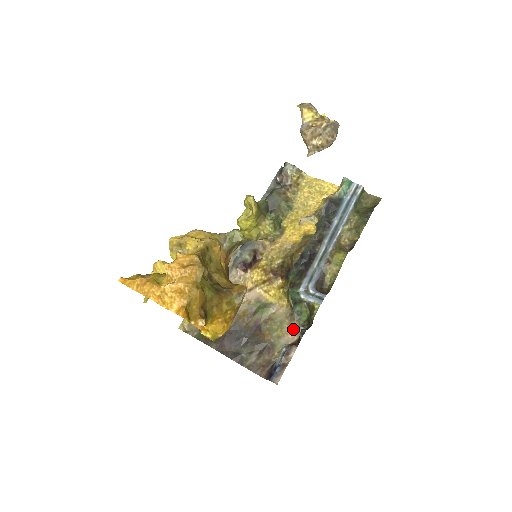
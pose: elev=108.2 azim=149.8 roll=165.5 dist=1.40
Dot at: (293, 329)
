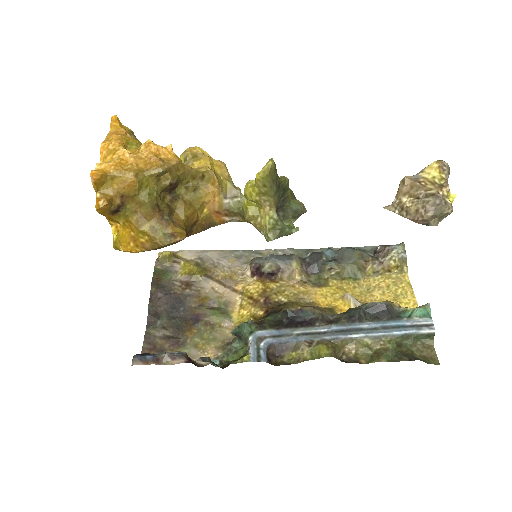
Dot at: (213, 354)
